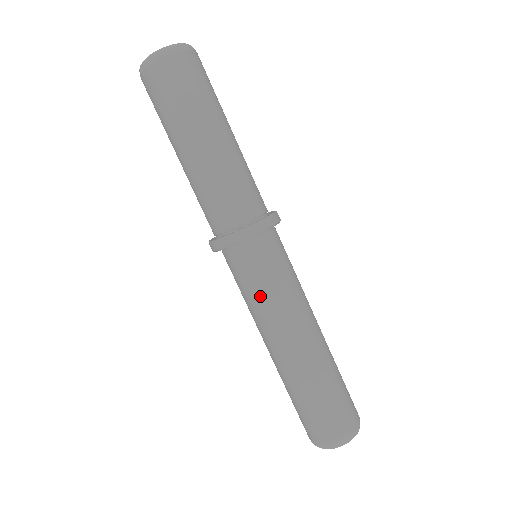
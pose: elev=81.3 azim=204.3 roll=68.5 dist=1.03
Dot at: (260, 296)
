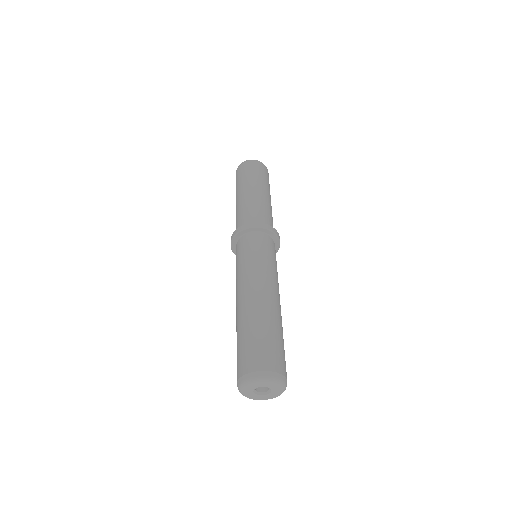
Dot at: (254, 259)
